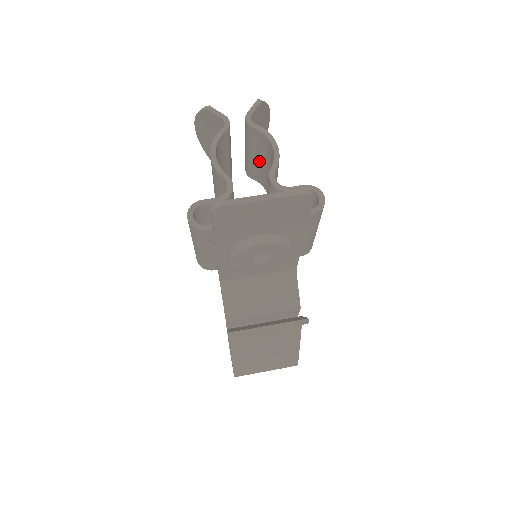
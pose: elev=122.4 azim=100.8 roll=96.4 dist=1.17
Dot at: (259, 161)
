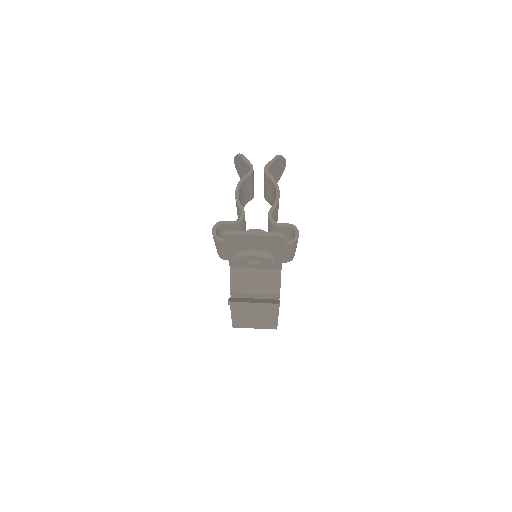
Dot at: (271, 194)
